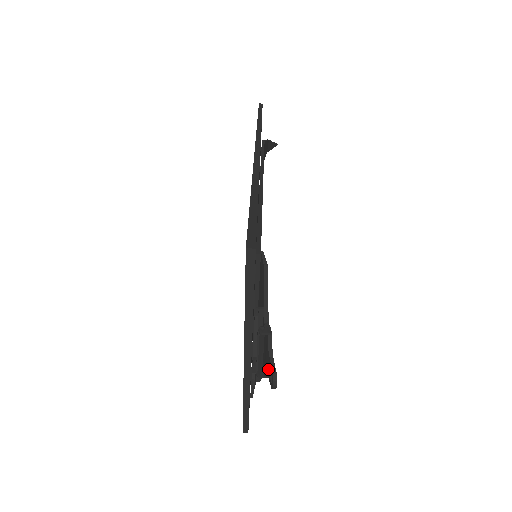
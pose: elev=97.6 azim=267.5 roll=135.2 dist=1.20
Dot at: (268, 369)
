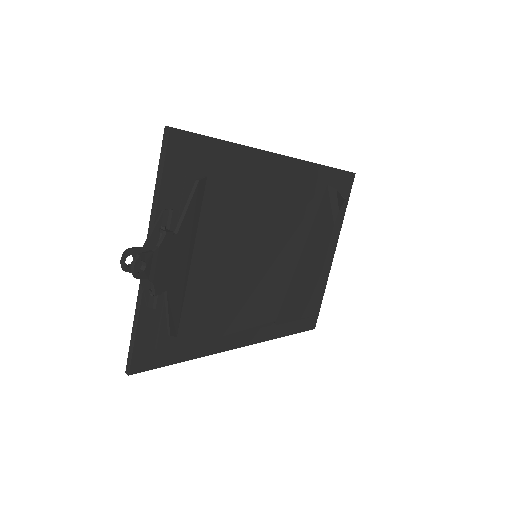
Dot at: (148, 267)
